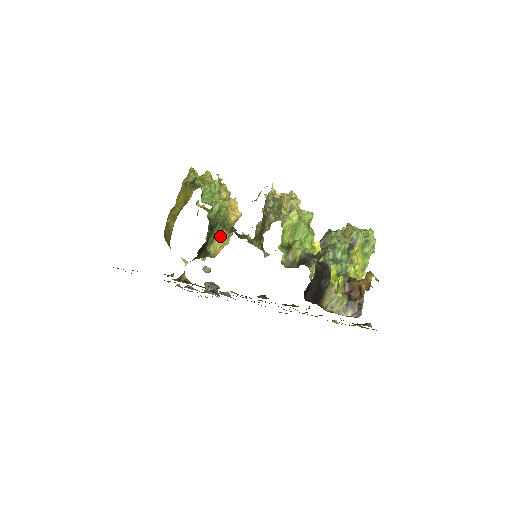
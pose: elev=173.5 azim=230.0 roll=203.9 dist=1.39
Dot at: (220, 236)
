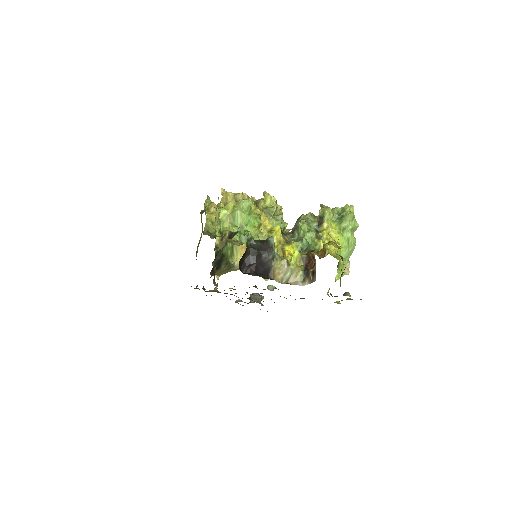
Dot at: (239, 249)
